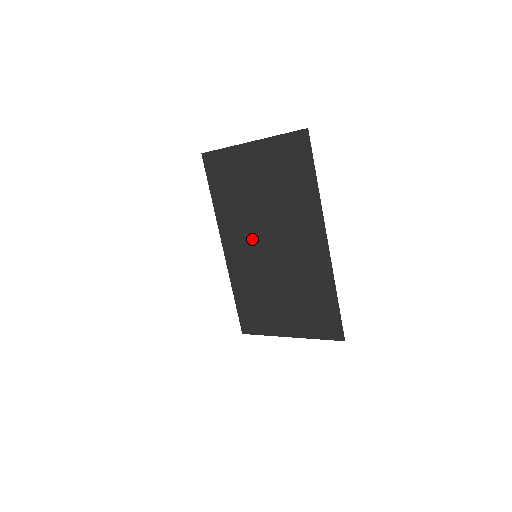
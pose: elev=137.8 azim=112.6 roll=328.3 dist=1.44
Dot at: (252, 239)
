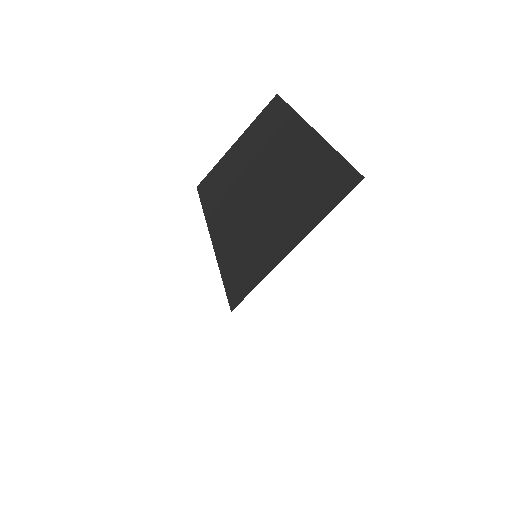
Dot at: (239, 199)
